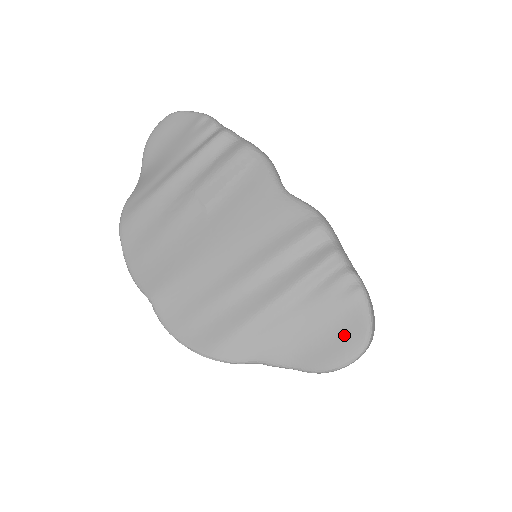
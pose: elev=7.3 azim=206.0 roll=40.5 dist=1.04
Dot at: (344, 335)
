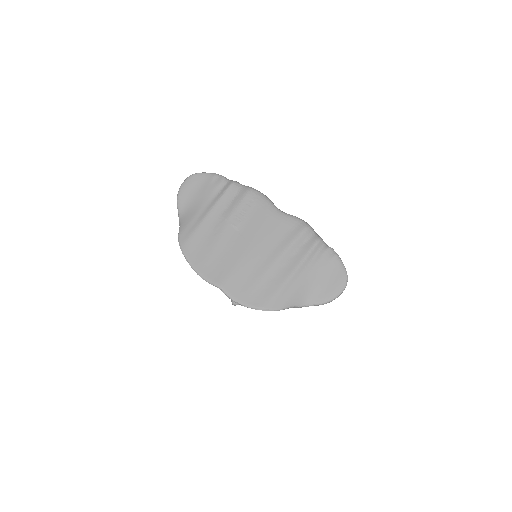
Dot at: (334, 280)
